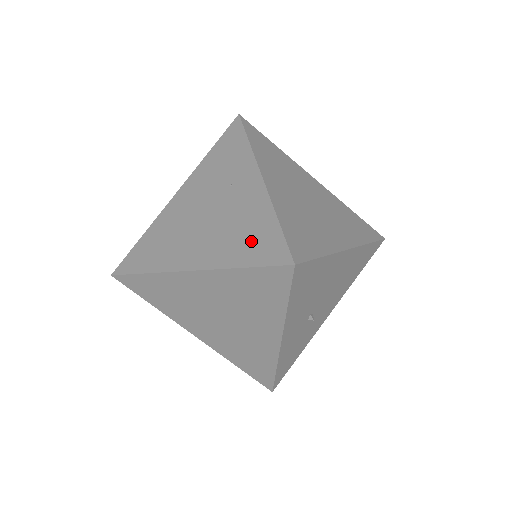
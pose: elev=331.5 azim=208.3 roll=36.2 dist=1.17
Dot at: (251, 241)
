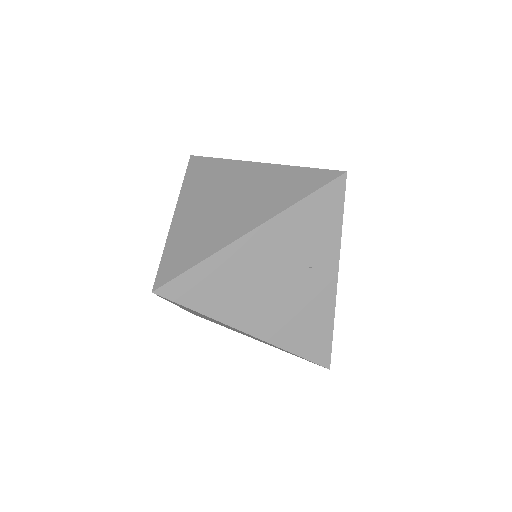
Dot at: (309, 336)
